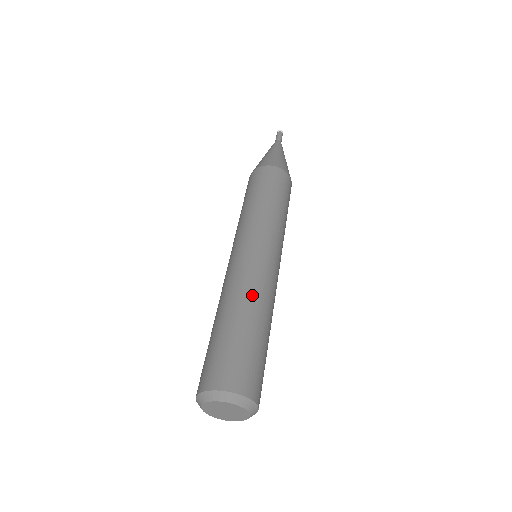
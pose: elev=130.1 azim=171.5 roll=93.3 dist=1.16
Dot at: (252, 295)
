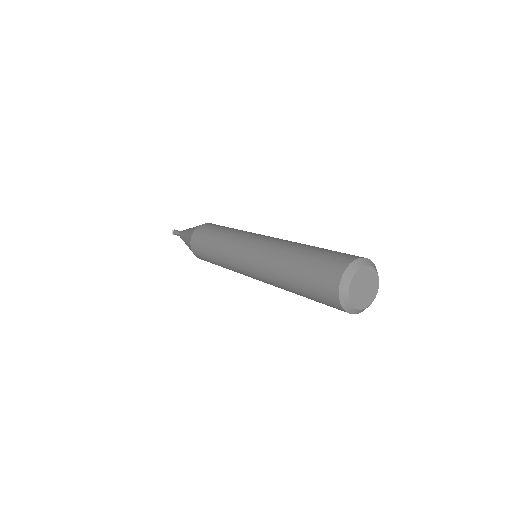
Dot at: (283, 248)
